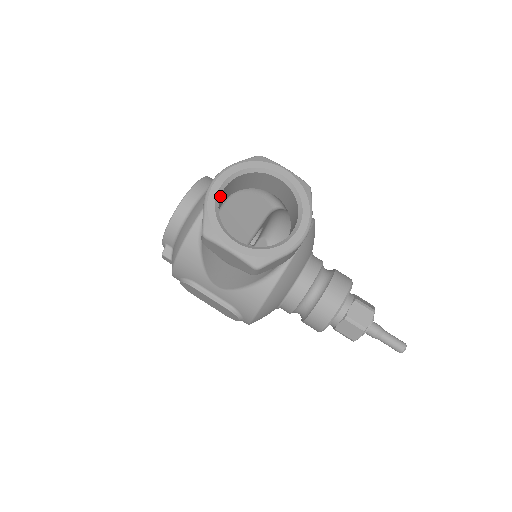
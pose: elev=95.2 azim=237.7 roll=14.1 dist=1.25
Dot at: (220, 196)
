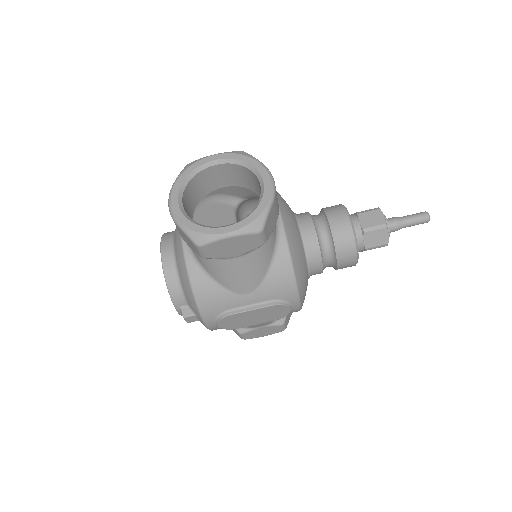
Dot at: (184, 211)
